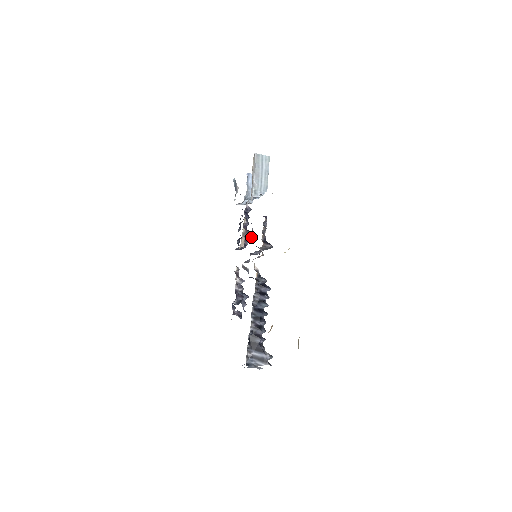
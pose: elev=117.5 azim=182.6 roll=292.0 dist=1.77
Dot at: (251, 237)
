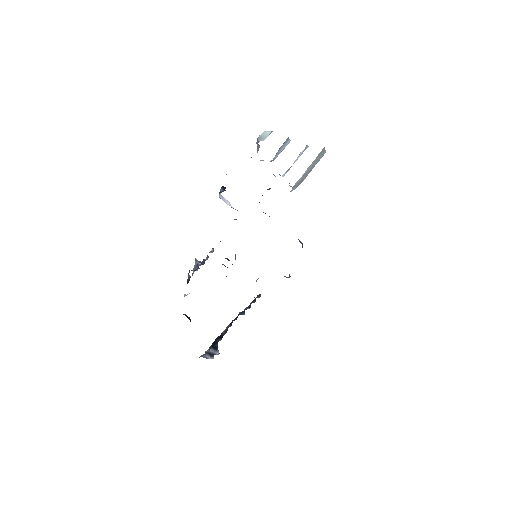
Dot at: occluded
